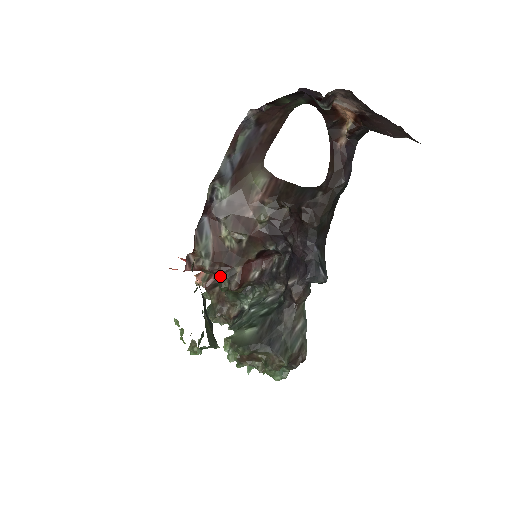
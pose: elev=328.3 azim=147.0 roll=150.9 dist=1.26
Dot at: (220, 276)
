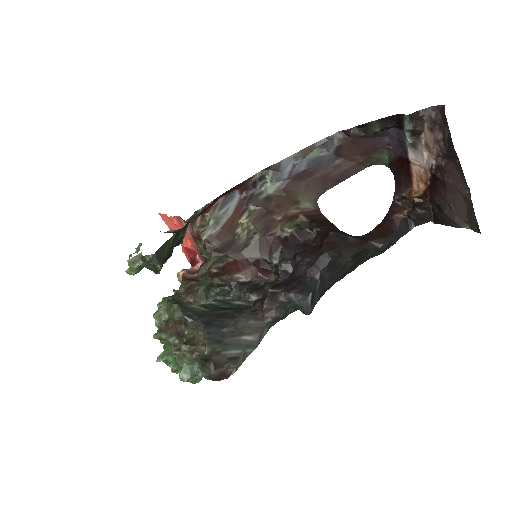
Dot at: (209, 256)
